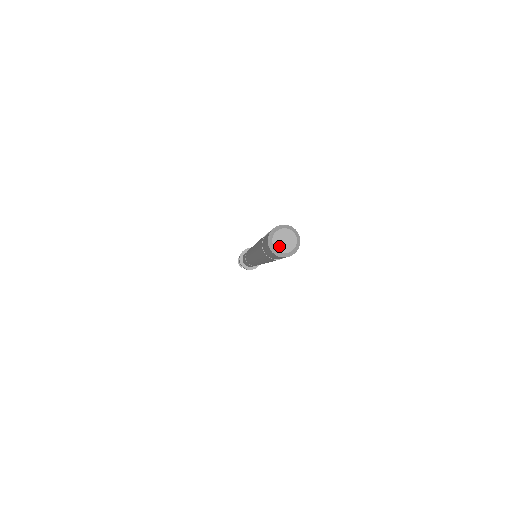
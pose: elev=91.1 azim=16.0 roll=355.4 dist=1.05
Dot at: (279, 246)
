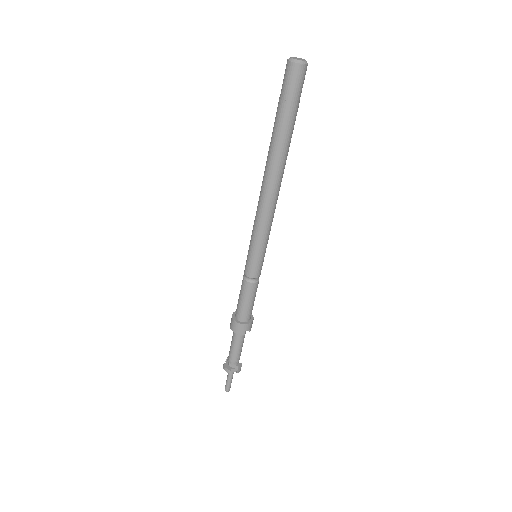
Dot at: (297, 59)
